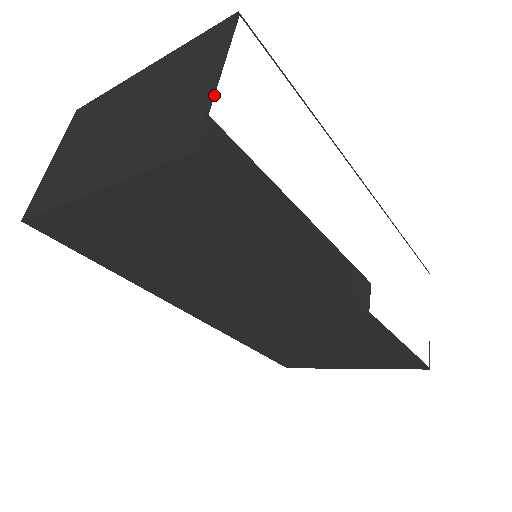
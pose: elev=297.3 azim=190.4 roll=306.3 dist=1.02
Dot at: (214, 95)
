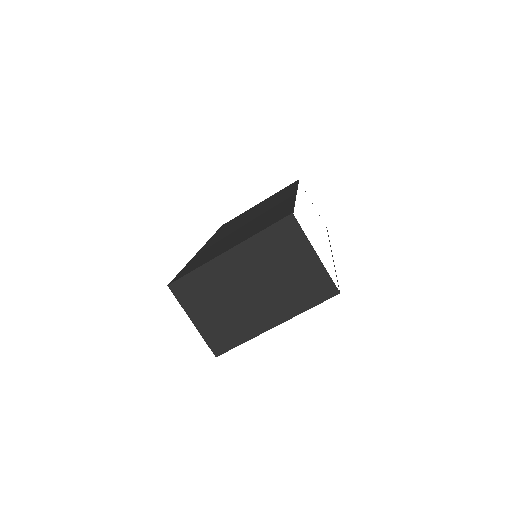
Dot at: occluded
